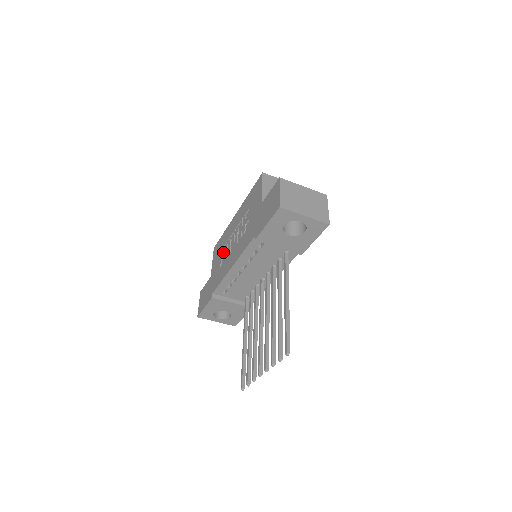
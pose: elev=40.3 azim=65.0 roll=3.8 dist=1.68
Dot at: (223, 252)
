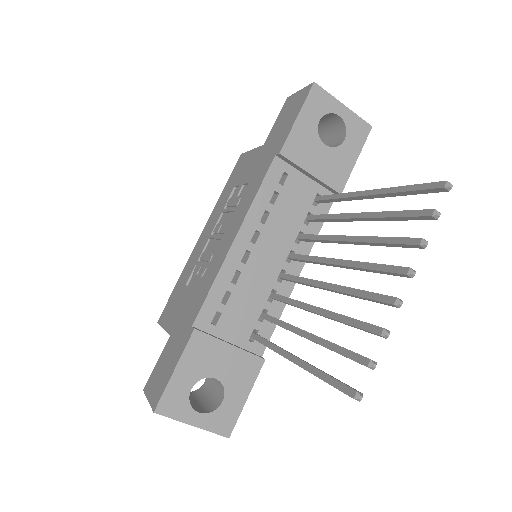
Dot at: (191, 283)
